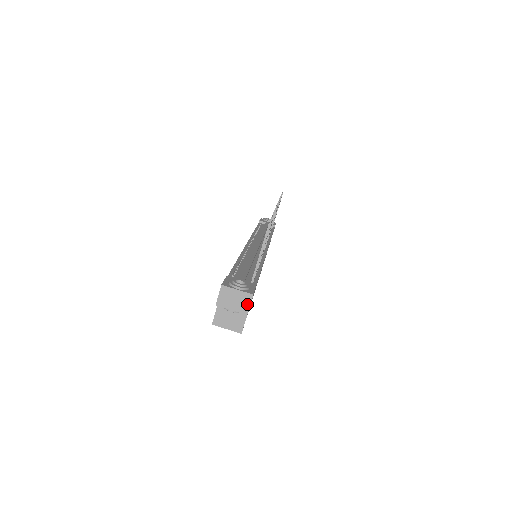
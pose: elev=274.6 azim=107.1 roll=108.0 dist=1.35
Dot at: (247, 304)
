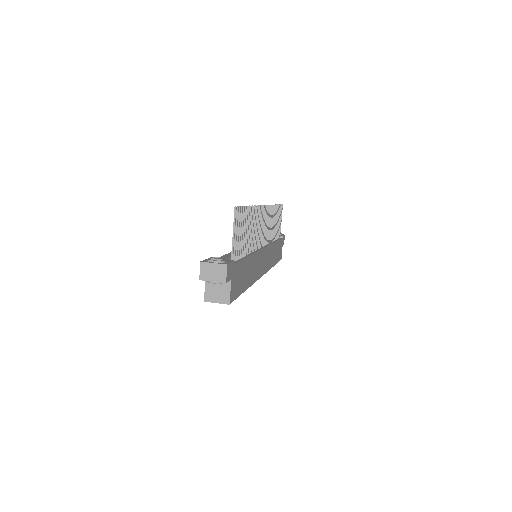
Dot at: (224, 274)
